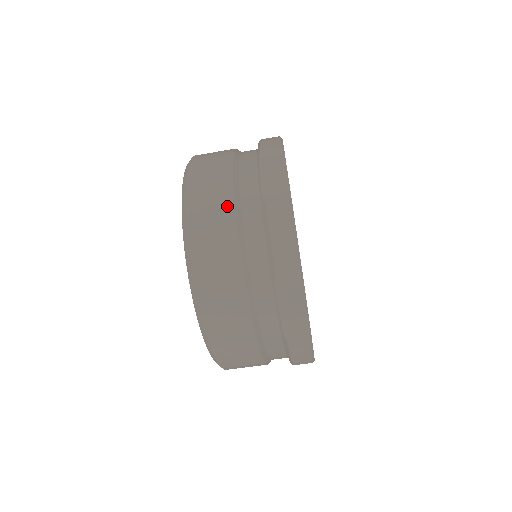
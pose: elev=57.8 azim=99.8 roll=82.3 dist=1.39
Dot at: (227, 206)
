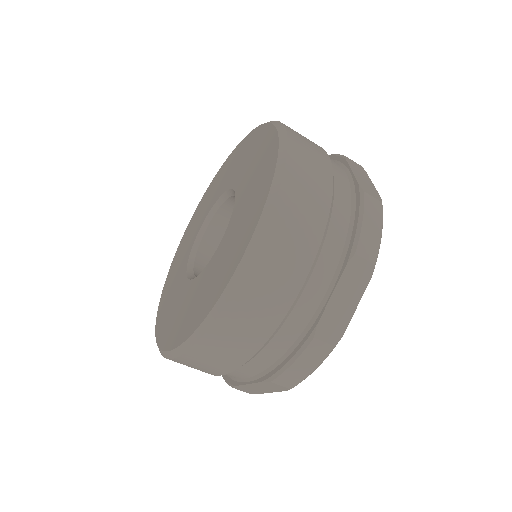
Dot at: (326, 169)
